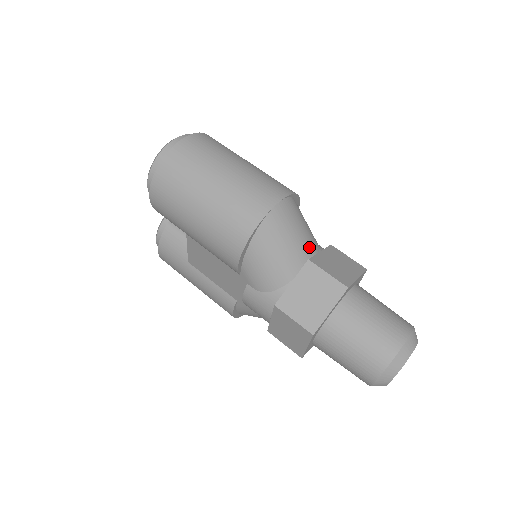
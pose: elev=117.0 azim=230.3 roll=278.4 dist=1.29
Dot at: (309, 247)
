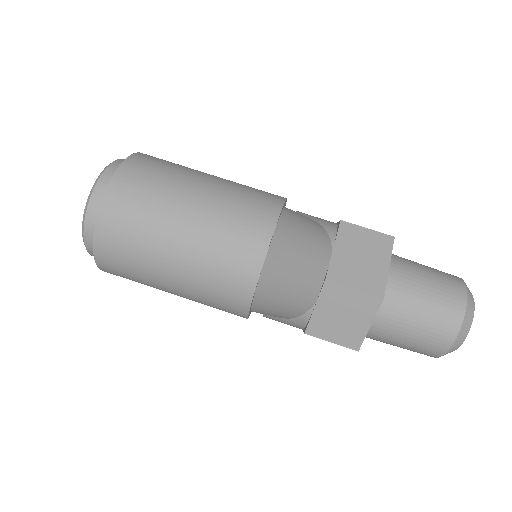
Dot at: (320, 261)
